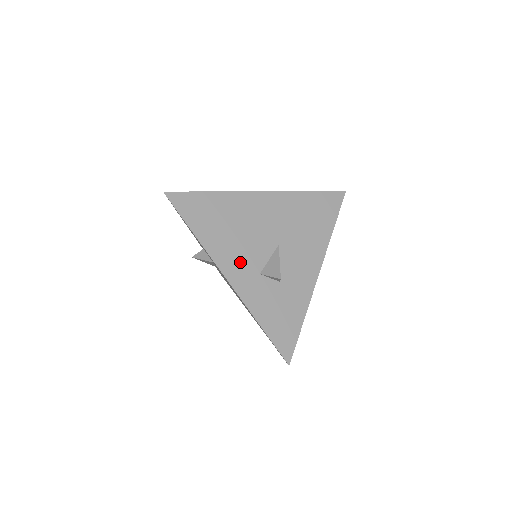
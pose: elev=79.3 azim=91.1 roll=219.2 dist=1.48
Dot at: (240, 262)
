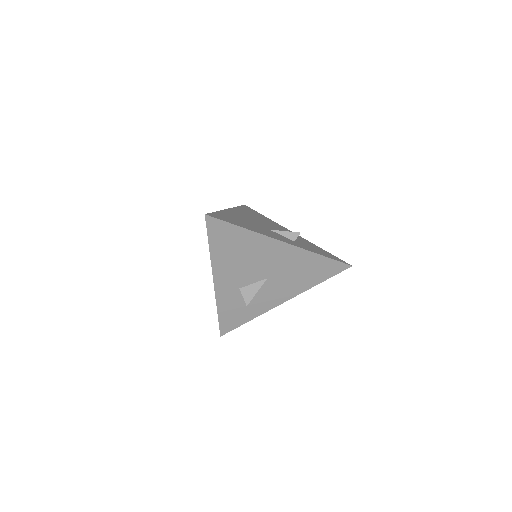
Dot at: (231, 277)
